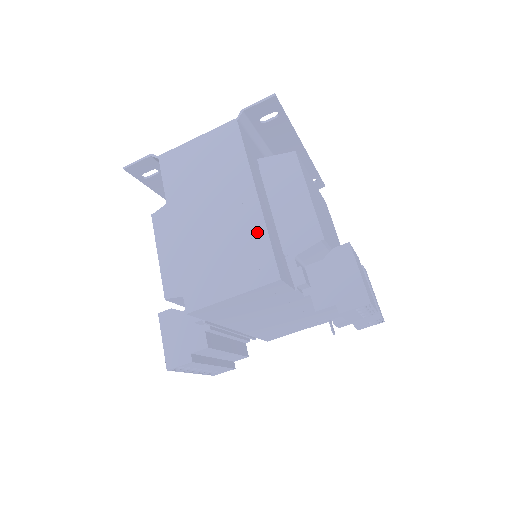
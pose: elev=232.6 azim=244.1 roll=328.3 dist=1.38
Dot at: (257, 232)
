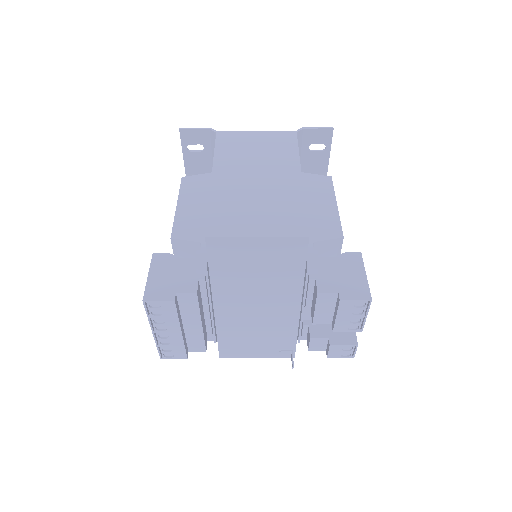
Dot at: (295, 200)
